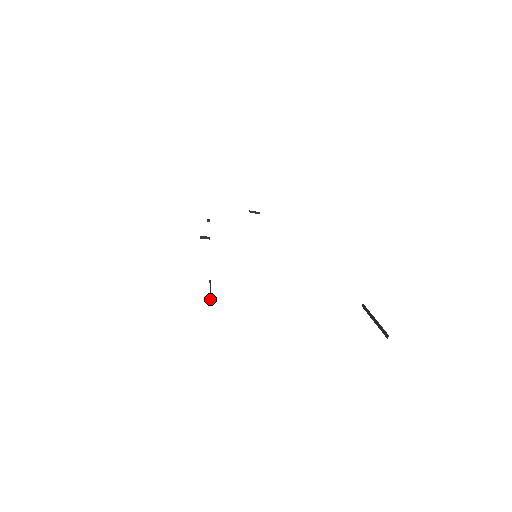
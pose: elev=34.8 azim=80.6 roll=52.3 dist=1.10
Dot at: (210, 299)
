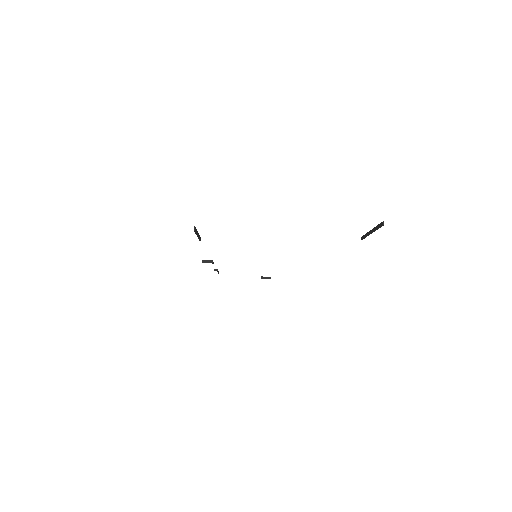
Dot at: (194, 227)
